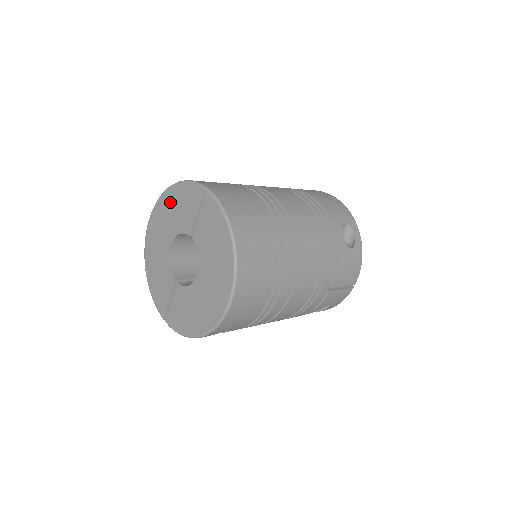
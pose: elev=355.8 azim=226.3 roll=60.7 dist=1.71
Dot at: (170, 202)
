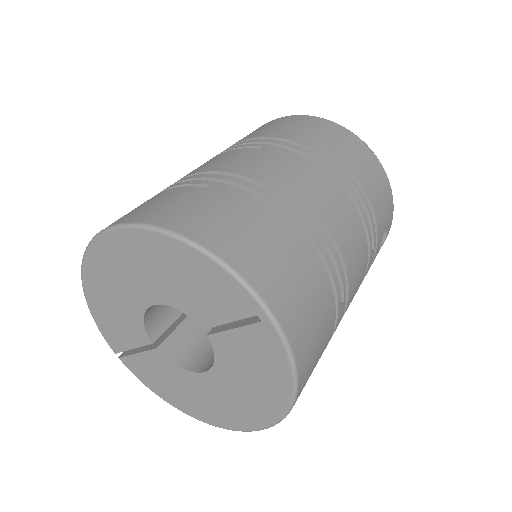
Dot at: (168, 258)
